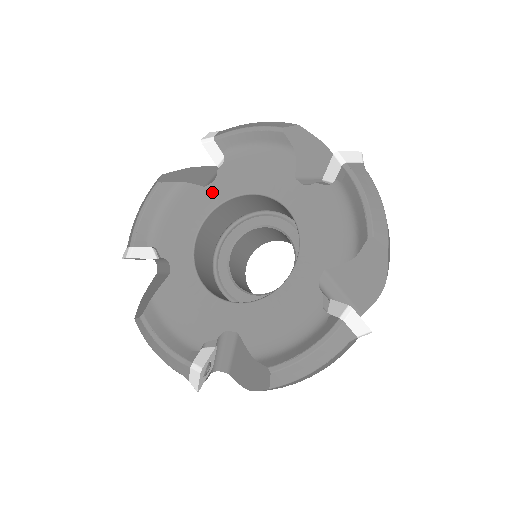
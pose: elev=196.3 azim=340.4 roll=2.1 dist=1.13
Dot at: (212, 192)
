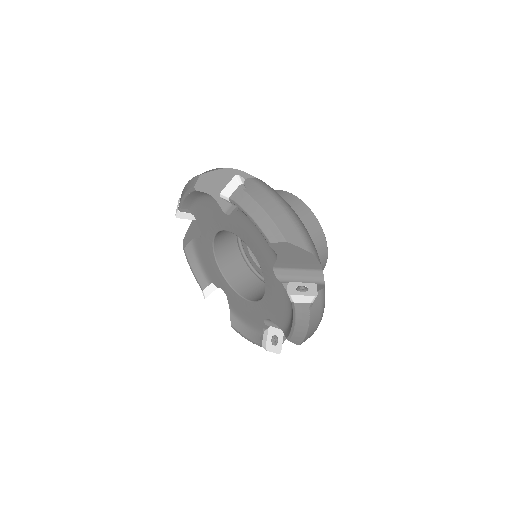
Dot at: (227, 221)
